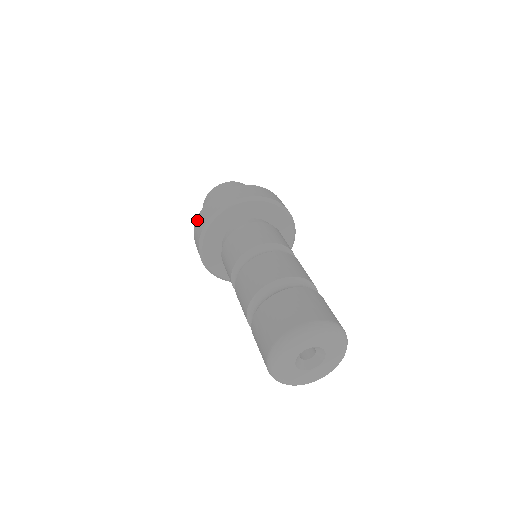
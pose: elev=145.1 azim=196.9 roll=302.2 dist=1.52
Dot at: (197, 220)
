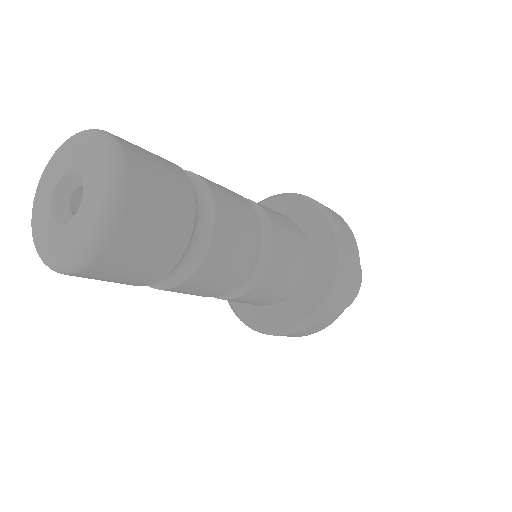
Dot at: occluded
